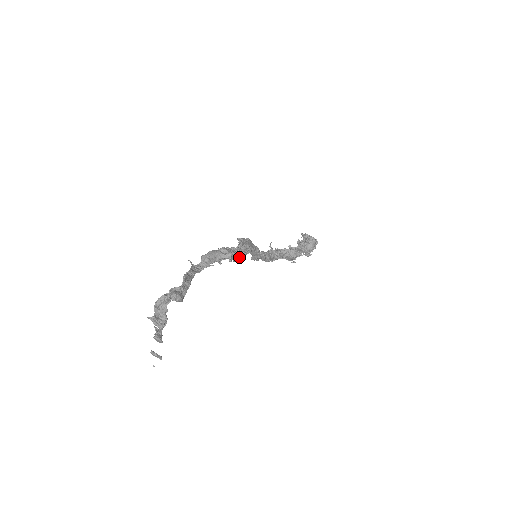
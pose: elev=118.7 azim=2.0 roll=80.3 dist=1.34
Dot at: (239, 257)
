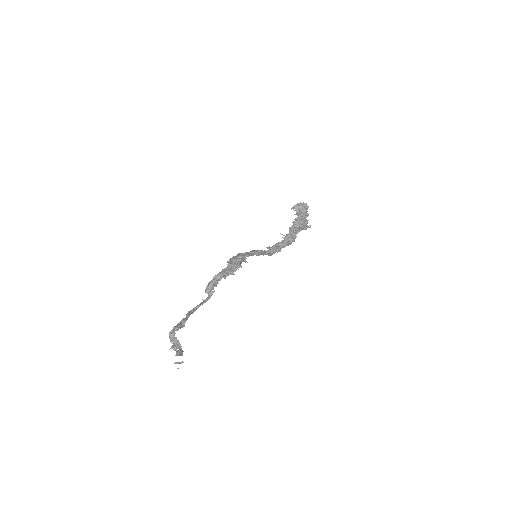
Dot at: (233, 270)
